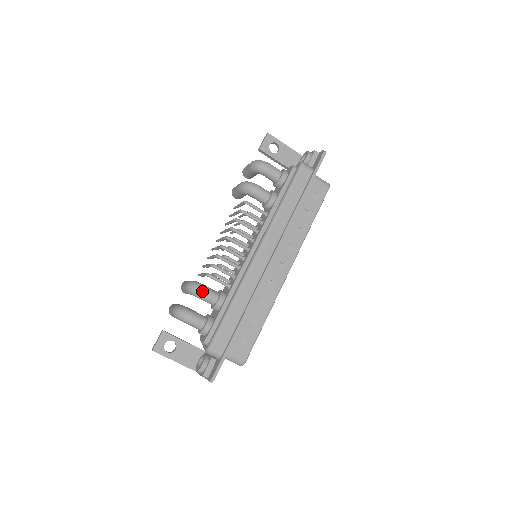
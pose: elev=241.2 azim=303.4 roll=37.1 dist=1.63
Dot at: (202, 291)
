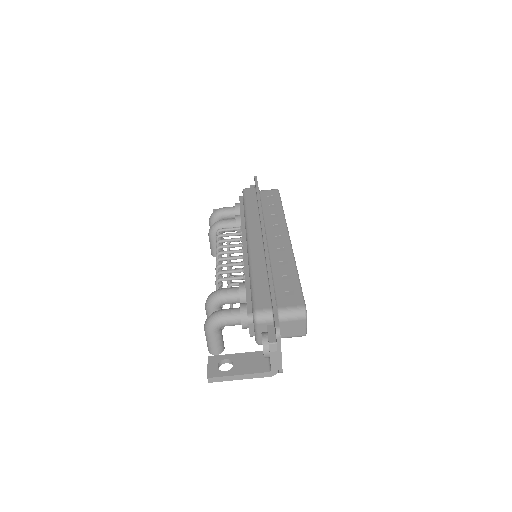
Dot at: (219, 291)
